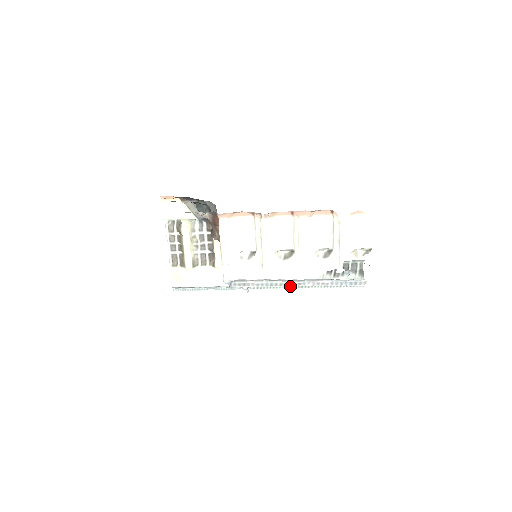
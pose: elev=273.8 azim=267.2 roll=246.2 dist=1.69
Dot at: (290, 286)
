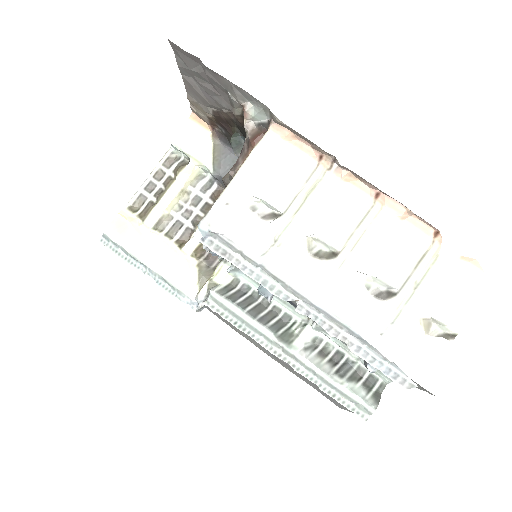
Dot at: (264, 341)
